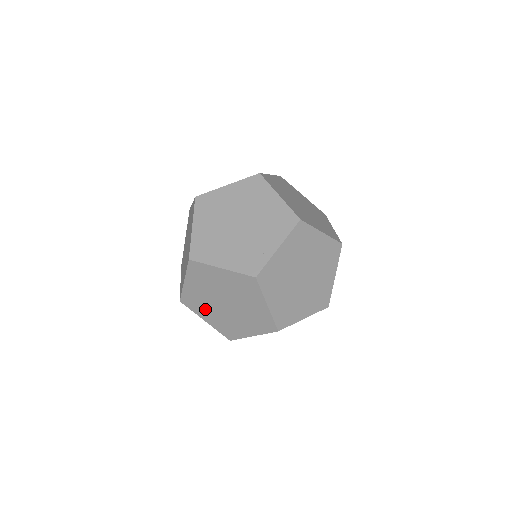
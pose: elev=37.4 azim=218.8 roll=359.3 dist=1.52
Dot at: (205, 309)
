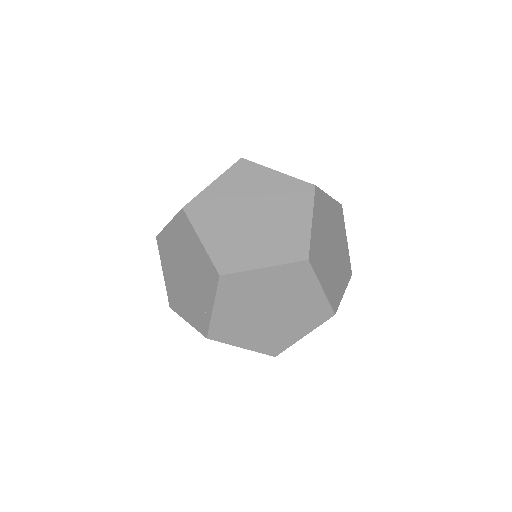
Dot at: occluded
